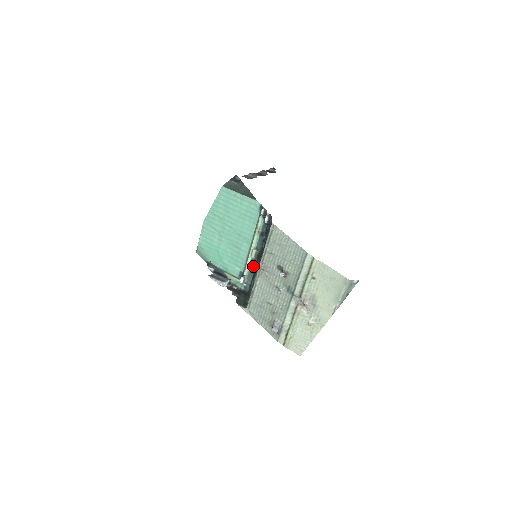
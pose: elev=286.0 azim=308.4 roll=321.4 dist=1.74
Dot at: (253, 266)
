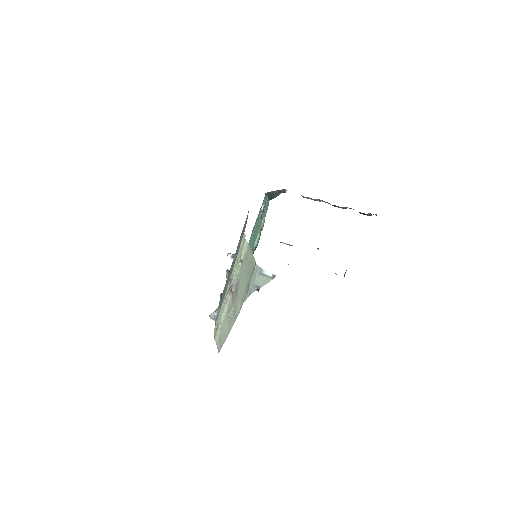
Dot at: occluded
